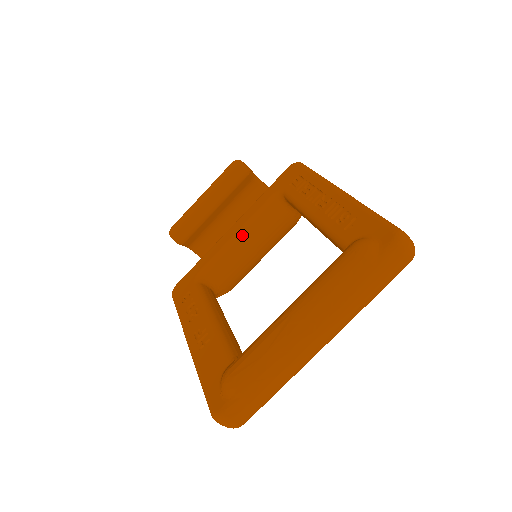
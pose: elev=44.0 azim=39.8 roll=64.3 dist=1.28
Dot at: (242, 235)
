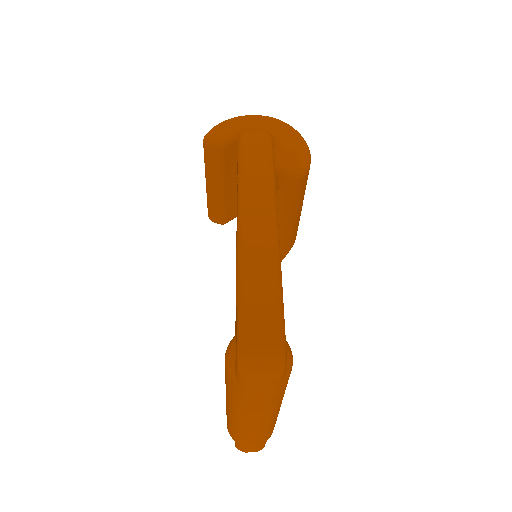
Dot at: occluded
